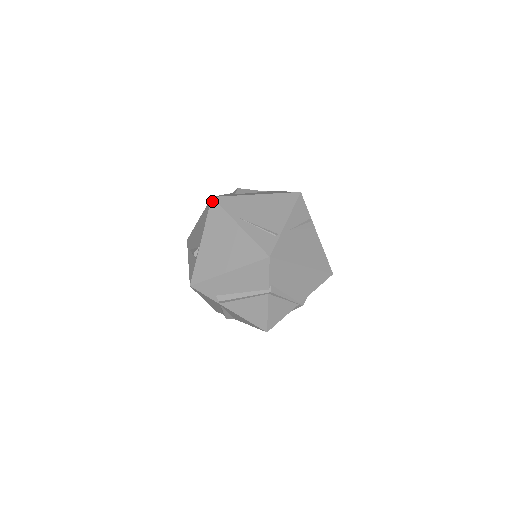
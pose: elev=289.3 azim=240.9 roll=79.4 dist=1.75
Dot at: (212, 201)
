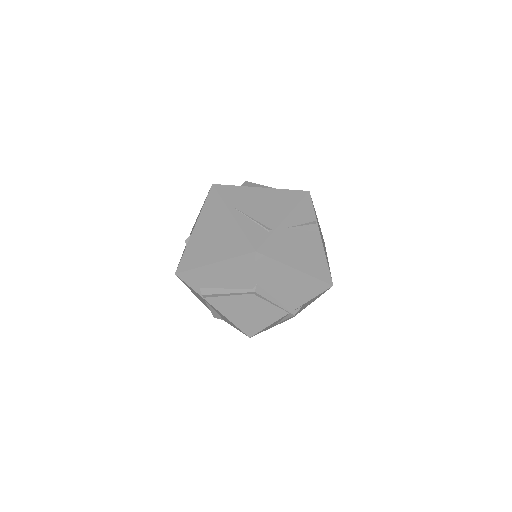
Dot at: (212, 188)
